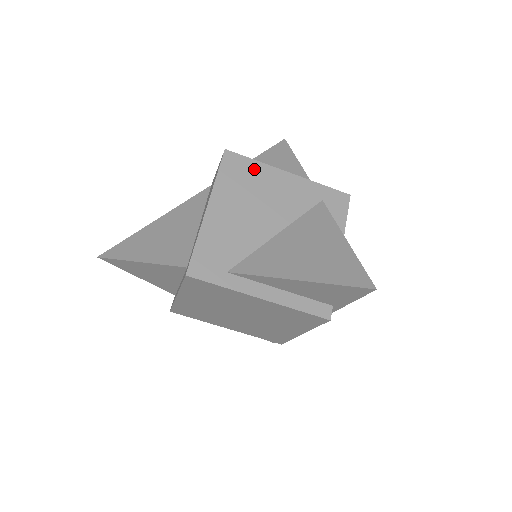
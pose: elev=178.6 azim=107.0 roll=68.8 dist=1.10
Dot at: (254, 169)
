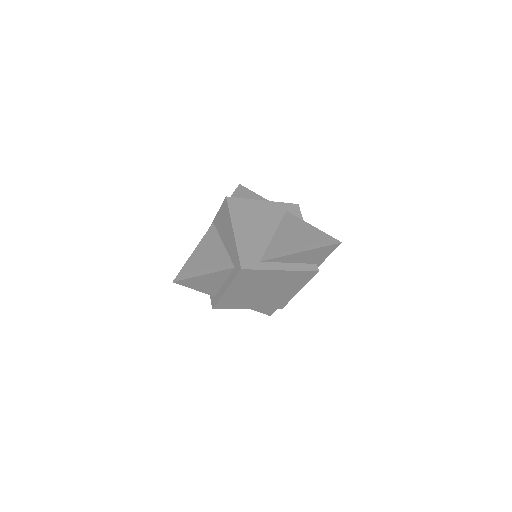
Dot at: (246, 203)
